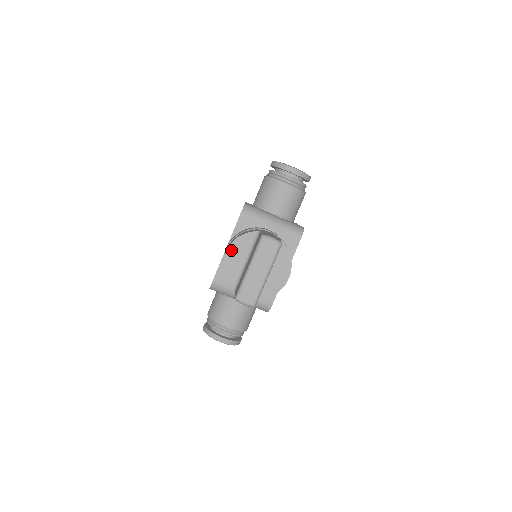
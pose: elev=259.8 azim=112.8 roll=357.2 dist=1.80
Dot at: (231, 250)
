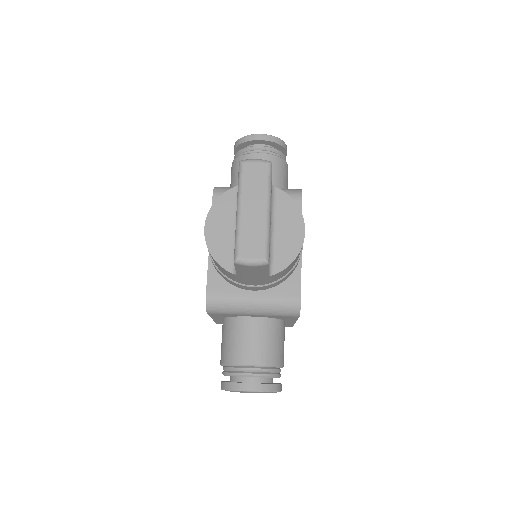
Dot at: (211, 222)
